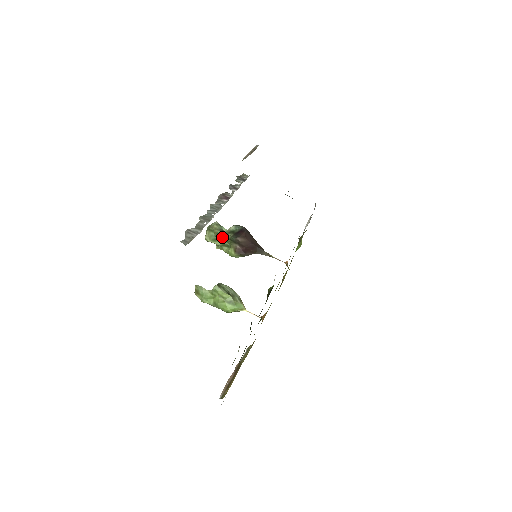
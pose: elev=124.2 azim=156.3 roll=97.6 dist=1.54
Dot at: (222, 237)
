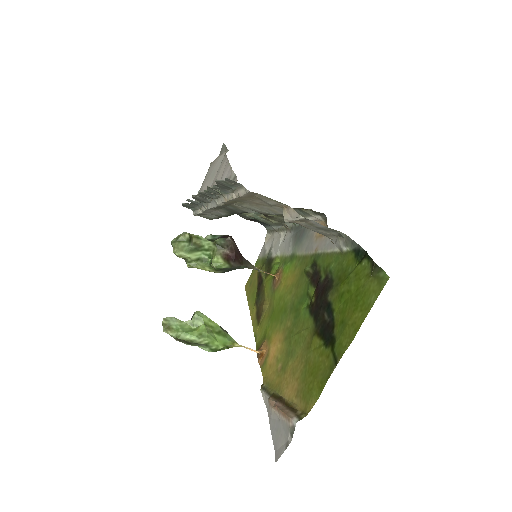
Dot at: (203, 243)
